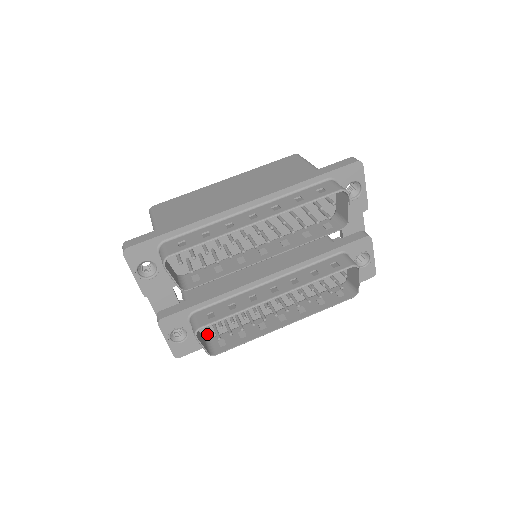
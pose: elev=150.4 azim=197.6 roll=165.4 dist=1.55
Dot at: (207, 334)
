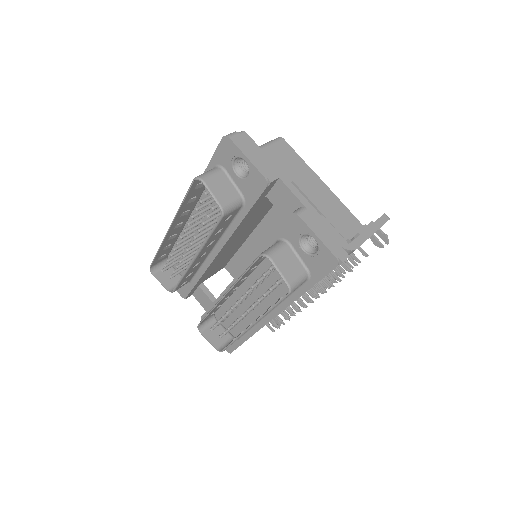
Dot at: (236, 333)
